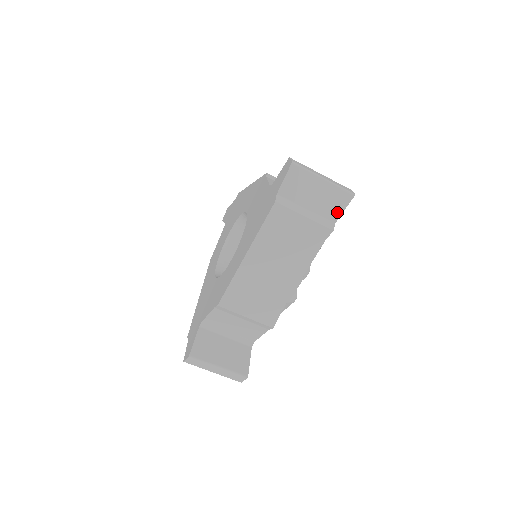
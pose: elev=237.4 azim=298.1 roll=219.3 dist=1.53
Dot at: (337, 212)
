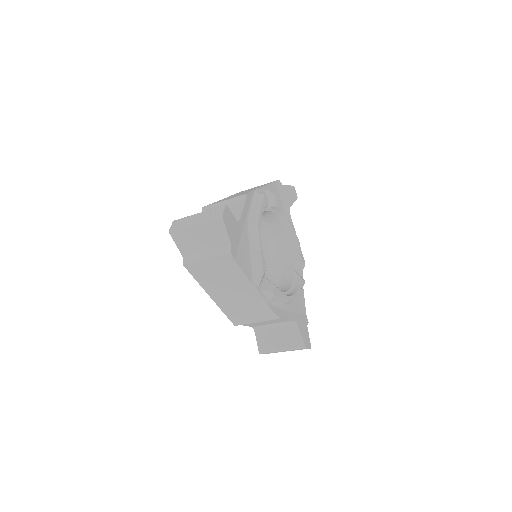
Dot at: (224, 236)
